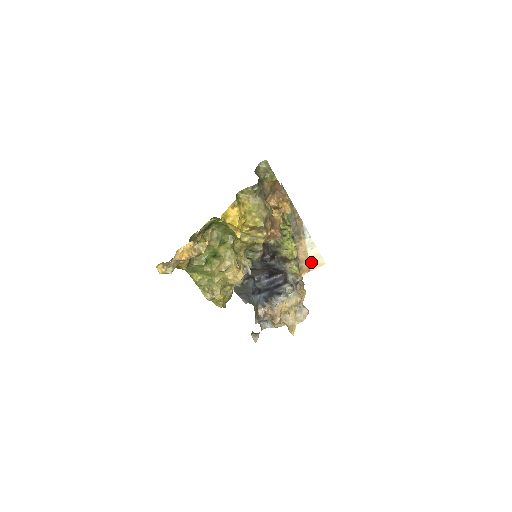
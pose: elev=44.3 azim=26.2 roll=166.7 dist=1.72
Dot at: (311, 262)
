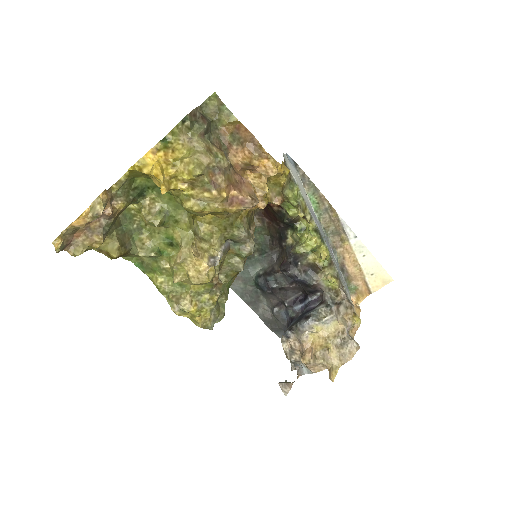
Dot at: (369, 278)
